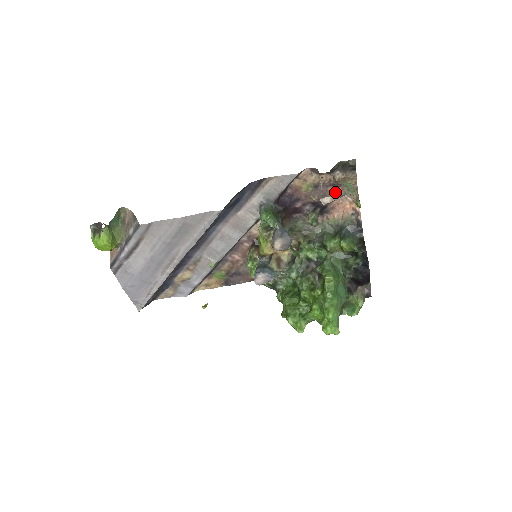
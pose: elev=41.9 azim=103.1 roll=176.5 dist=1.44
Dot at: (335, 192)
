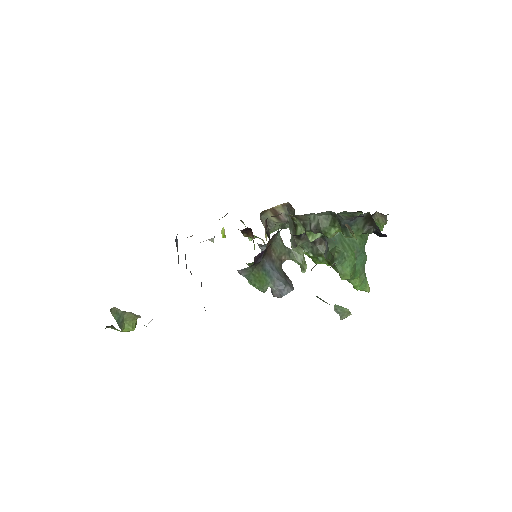
Dot at: occluded
